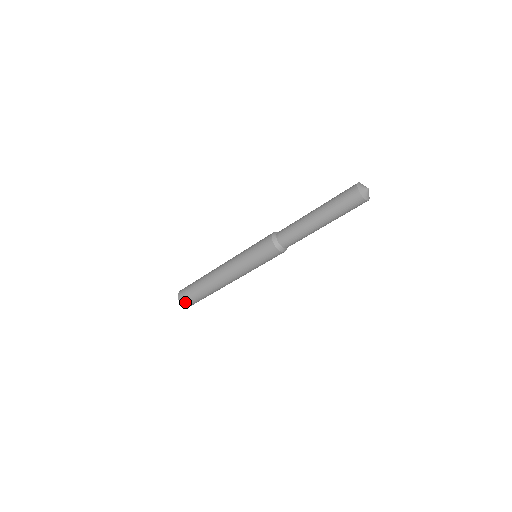
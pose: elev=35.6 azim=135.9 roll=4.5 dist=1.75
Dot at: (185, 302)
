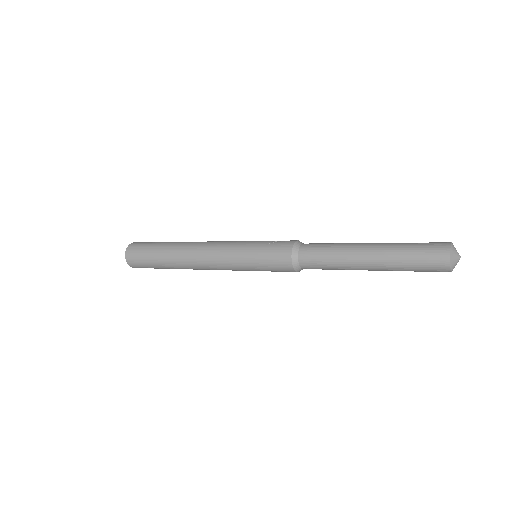
Dot at: occluded
